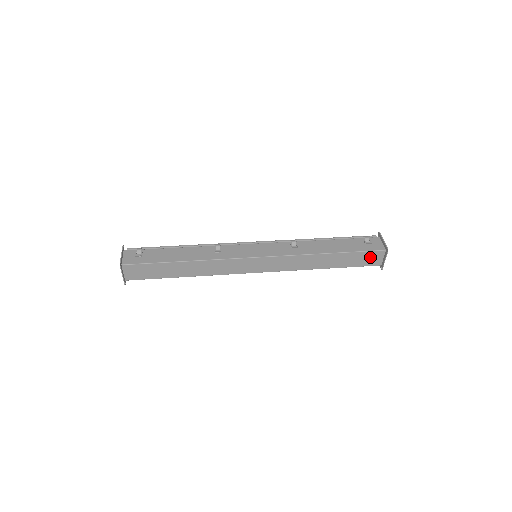
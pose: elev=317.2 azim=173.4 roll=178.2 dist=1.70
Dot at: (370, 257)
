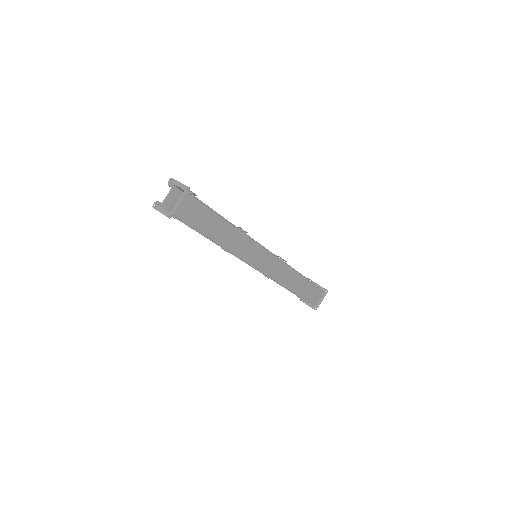
Dot at: (315, 294)
